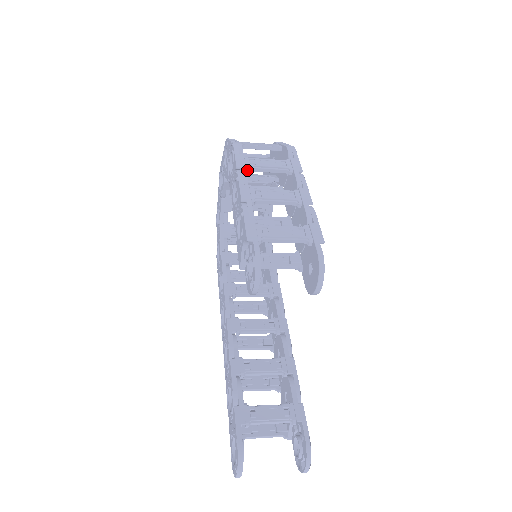
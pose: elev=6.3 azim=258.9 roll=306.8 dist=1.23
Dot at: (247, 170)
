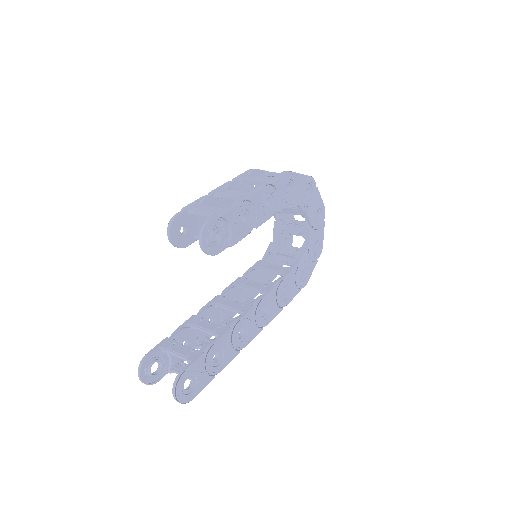
Dot at: (240, 182)
